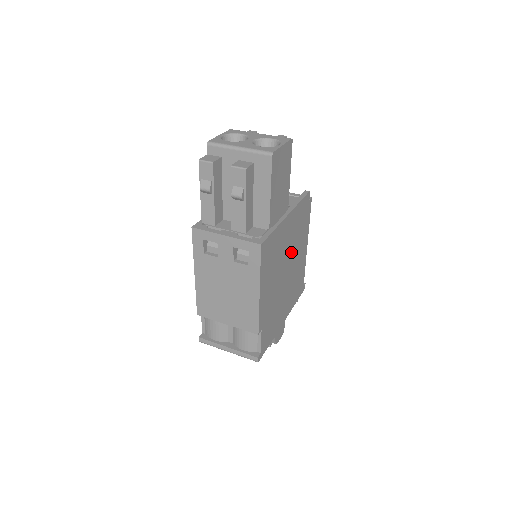
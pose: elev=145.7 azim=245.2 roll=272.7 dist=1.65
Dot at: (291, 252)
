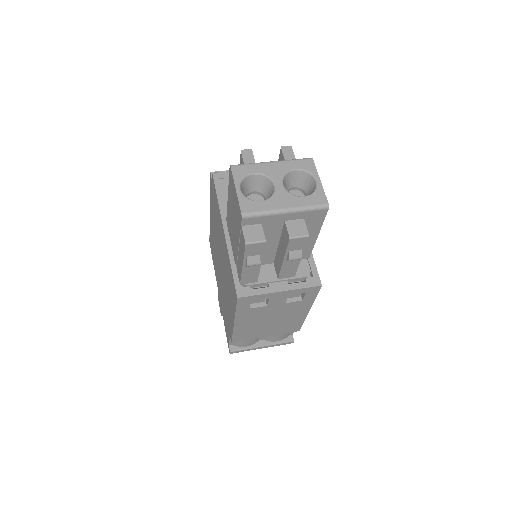
Dot at: occluded
